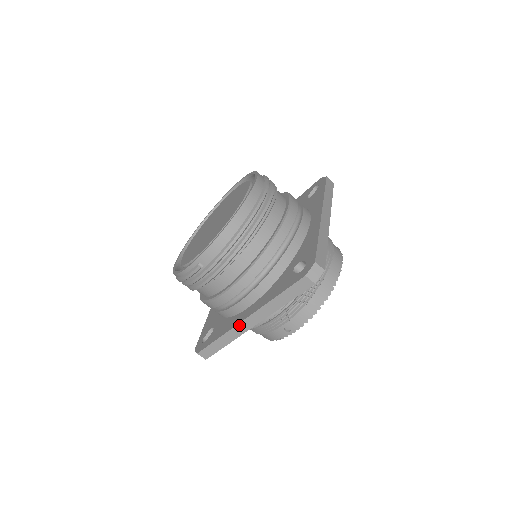
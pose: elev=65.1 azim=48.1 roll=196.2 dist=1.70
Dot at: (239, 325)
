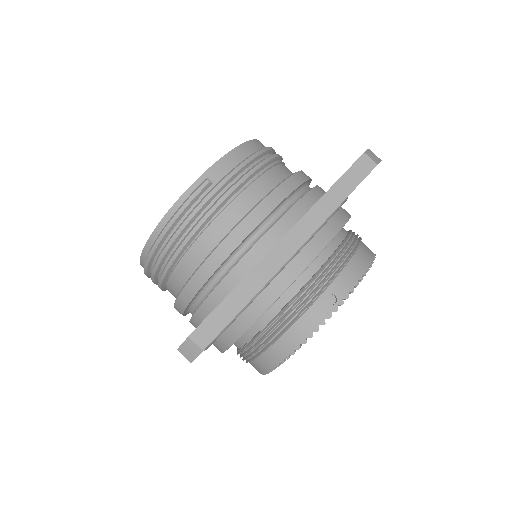
Dot at: (270, 254)
